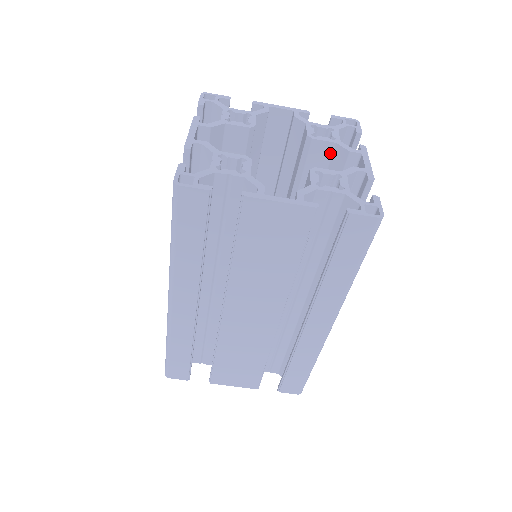
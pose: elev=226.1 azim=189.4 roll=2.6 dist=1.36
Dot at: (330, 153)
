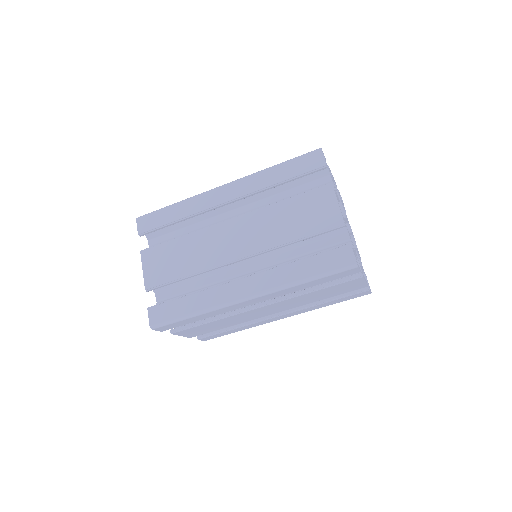
Dot at: occluded
